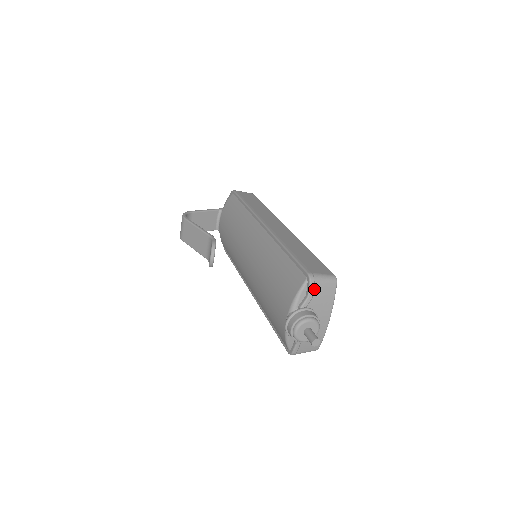
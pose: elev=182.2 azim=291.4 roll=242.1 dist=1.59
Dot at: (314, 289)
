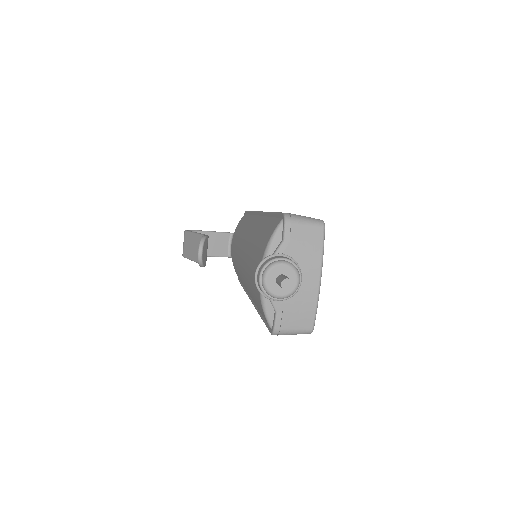
Dot at: (291, 230)
